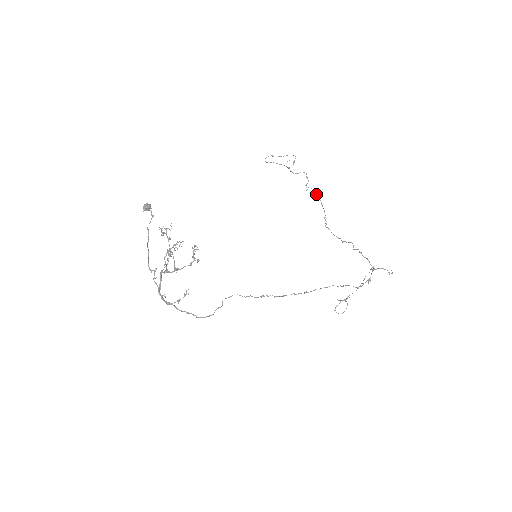
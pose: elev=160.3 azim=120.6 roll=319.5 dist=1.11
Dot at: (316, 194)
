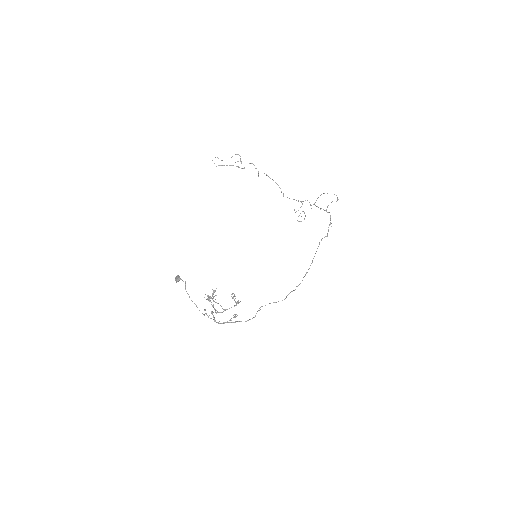
Dot at: occluded
